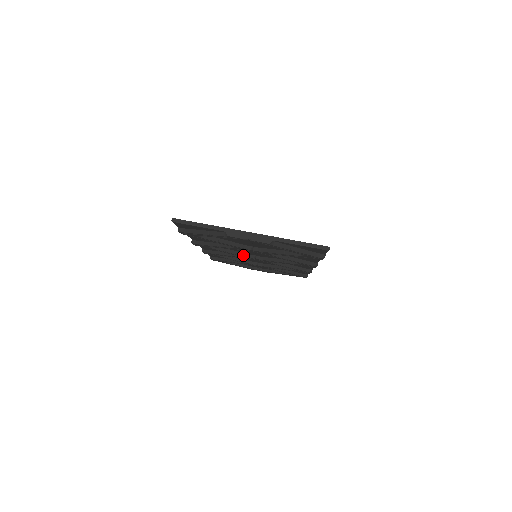
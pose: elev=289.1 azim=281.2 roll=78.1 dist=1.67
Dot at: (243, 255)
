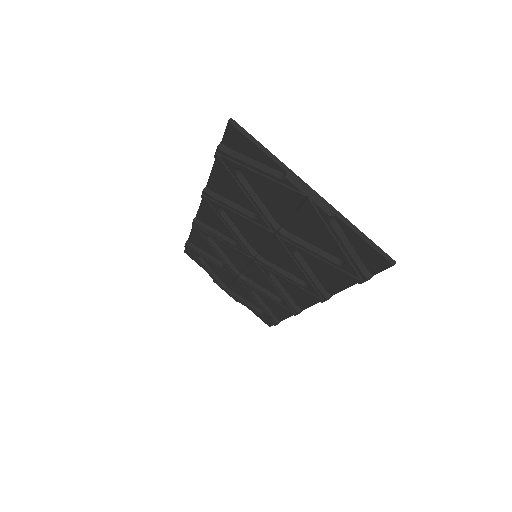
Dot at: (245, 244)
